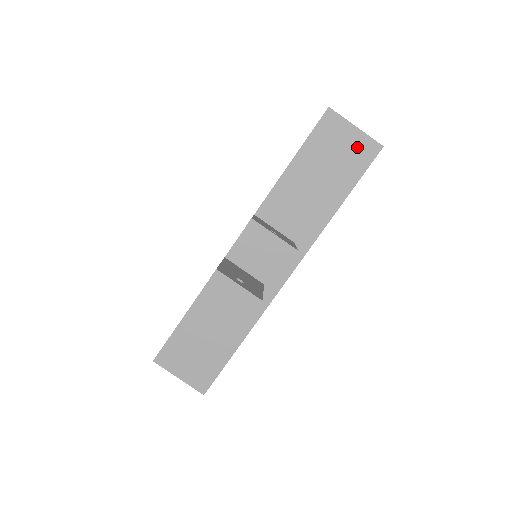
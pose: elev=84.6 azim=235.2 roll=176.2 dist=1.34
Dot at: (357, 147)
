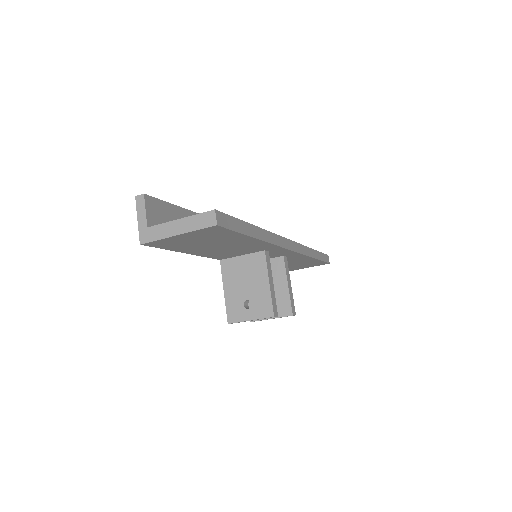
Dot at: (202, 235)
